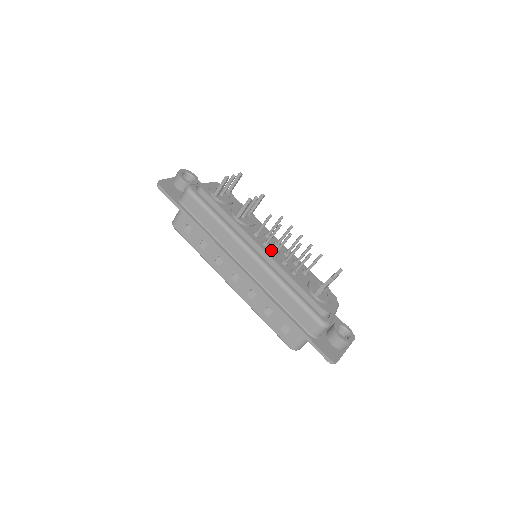
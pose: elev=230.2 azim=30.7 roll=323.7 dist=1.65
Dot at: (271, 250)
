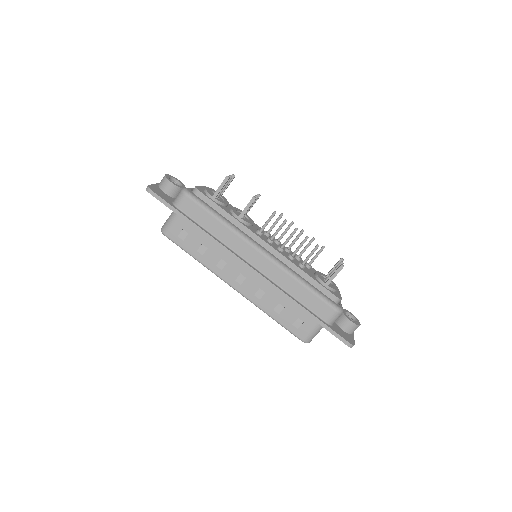
Dot at: (276, 247)
